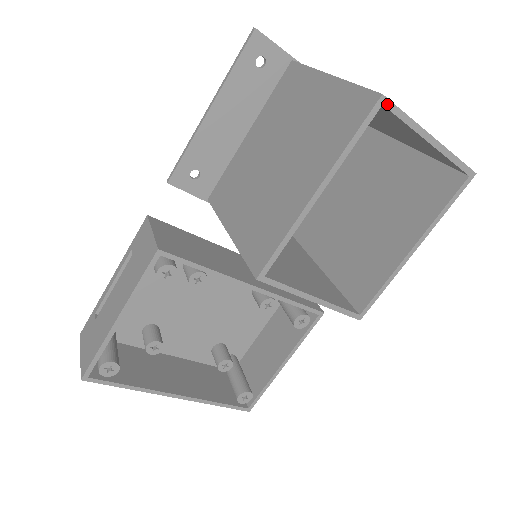
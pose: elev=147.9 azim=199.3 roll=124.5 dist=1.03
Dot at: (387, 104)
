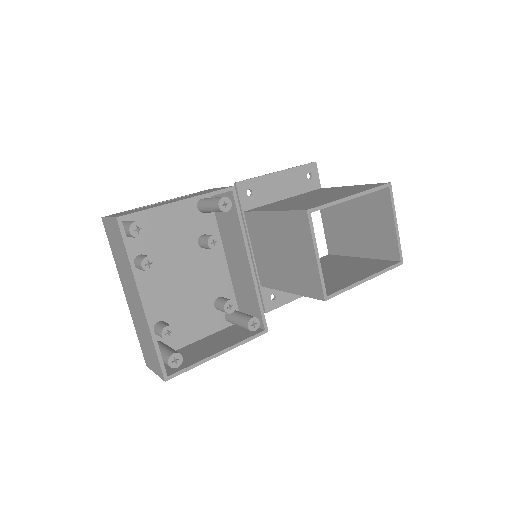
Dot at: (390, 188)
